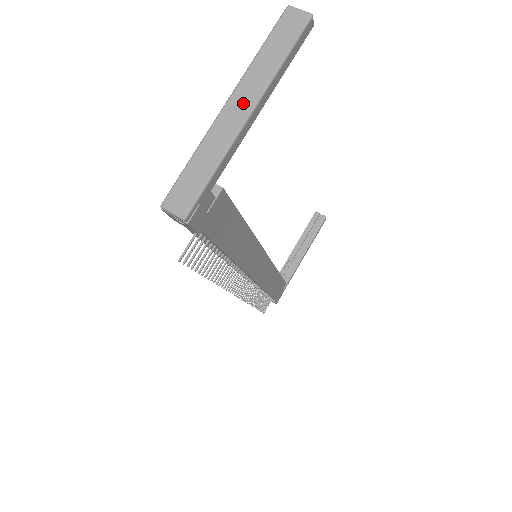
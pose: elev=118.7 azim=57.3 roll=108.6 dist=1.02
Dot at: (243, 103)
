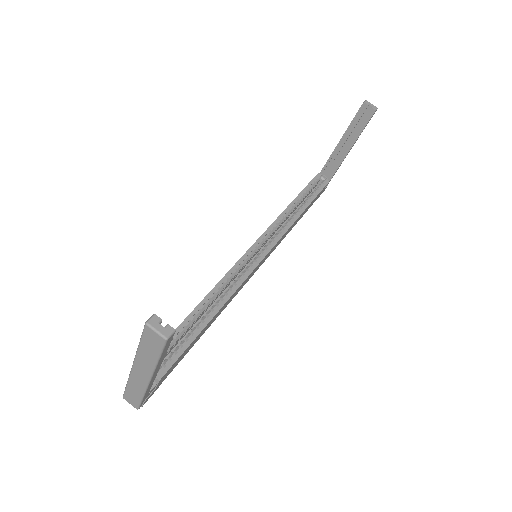
Dot at: (142, 373)
